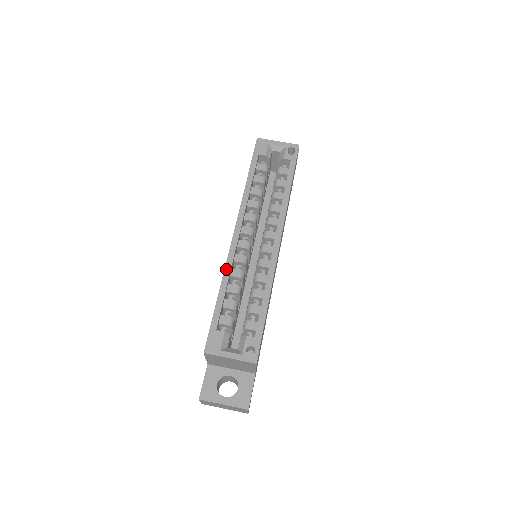
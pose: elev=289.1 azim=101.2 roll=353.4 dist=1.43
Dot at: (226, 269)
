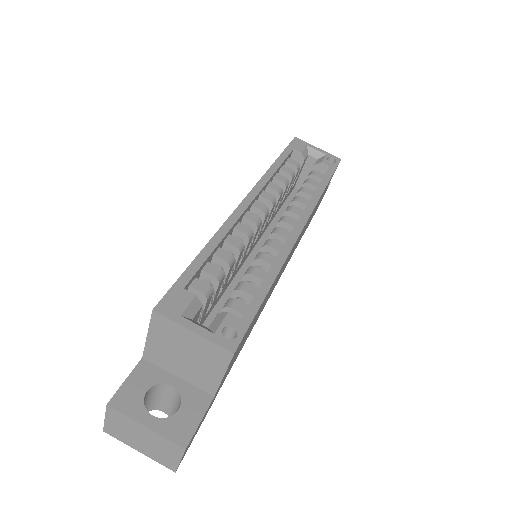
Dot at: (222, 228)
